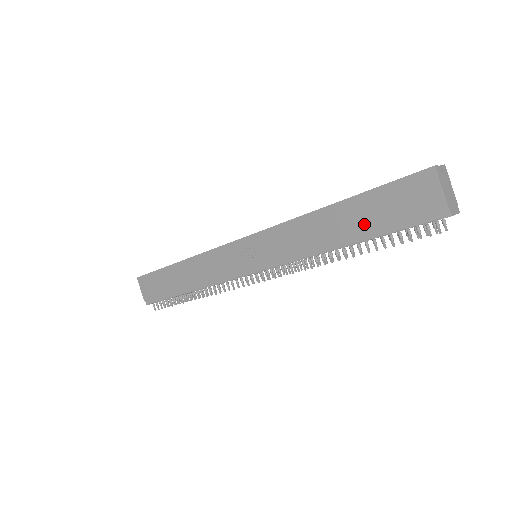
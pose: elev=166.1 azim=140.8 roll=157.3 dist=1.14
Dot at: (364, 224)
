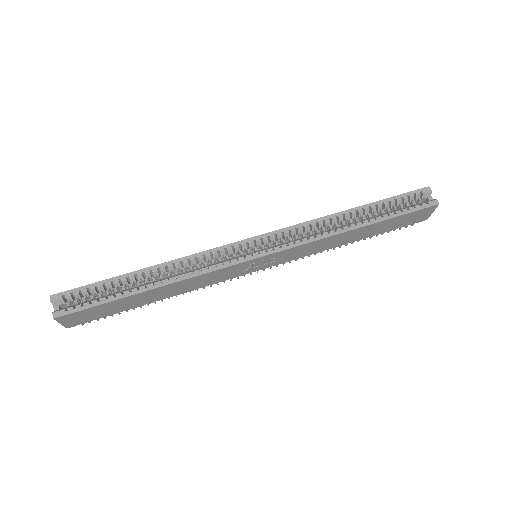
Dot at: (376, 232)
